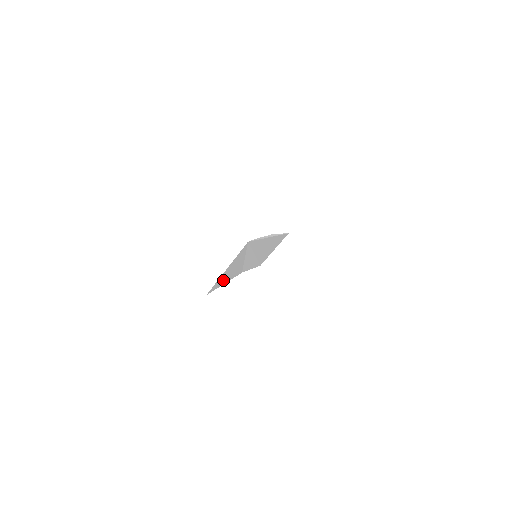
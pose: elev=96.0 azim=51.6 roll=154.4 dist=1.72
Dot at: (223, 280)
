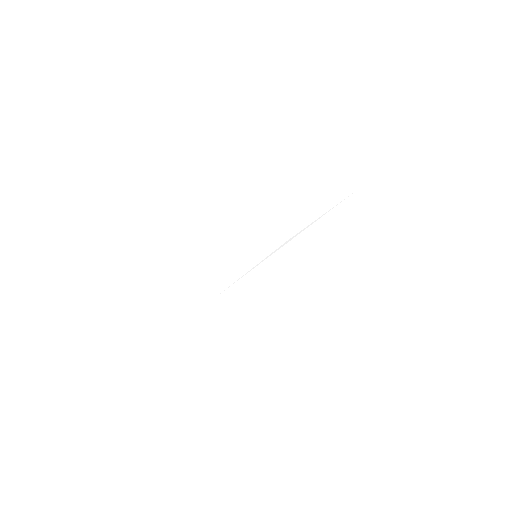
Dot at: occluded
